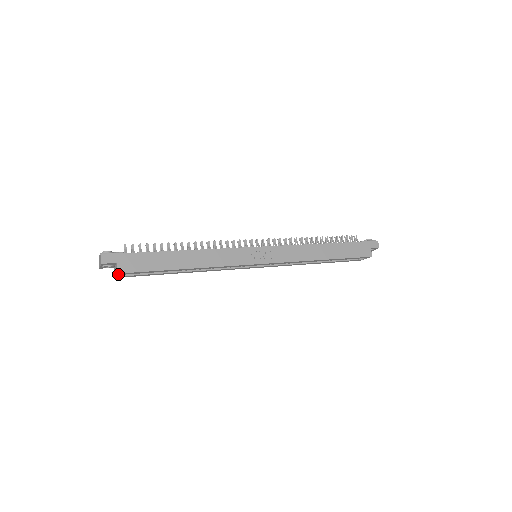
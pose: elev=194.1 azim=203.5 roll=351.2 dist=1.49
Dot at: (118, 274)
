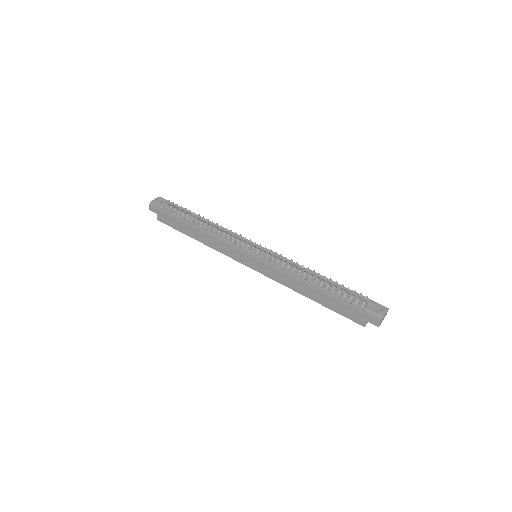
Dot at: occluded
